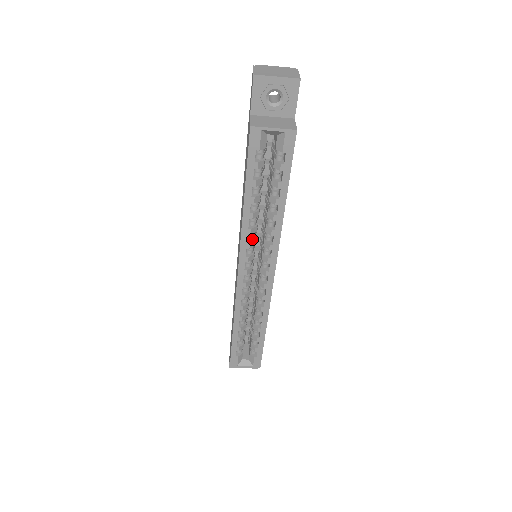
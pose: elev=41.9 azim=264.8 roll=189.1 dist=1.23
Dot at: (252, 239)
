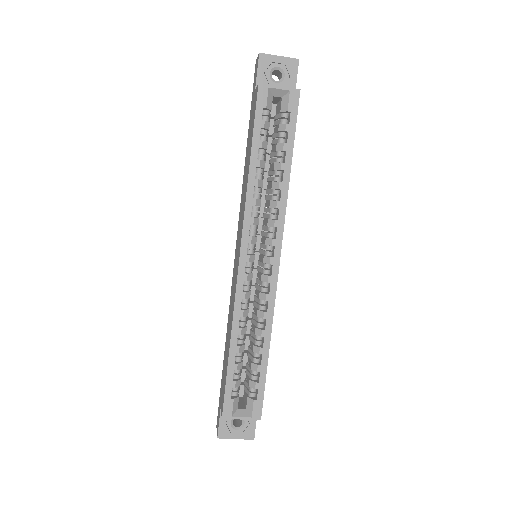
Dot at: (256, 216)
